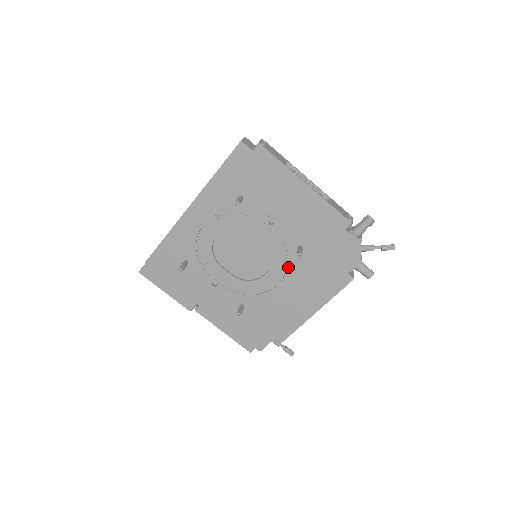
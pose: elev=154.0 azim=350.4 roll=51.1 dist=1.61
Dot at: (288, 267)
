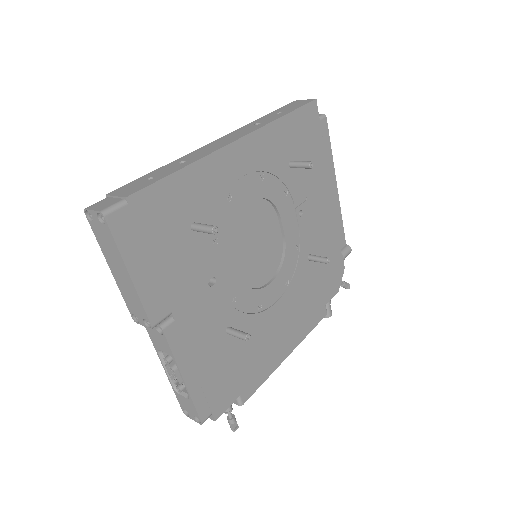
Dot at: (292, 280)
